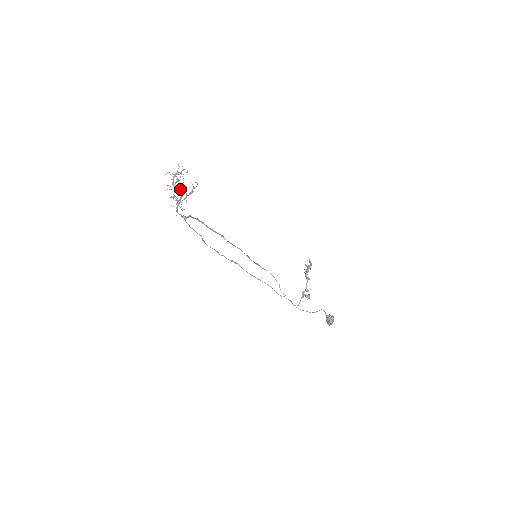
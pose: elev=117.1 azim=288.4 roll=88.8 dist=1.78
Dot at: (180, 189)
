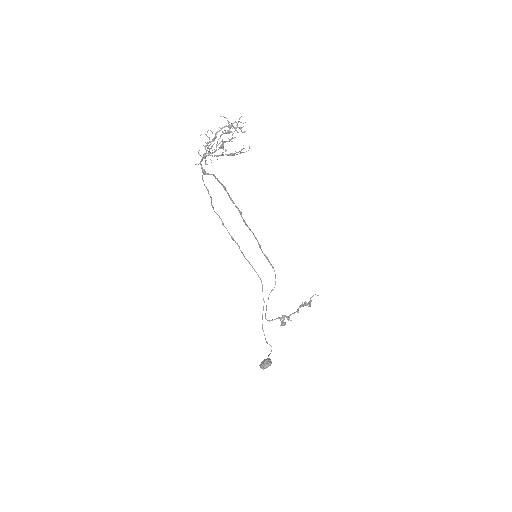
Dot at: (223, 142)
